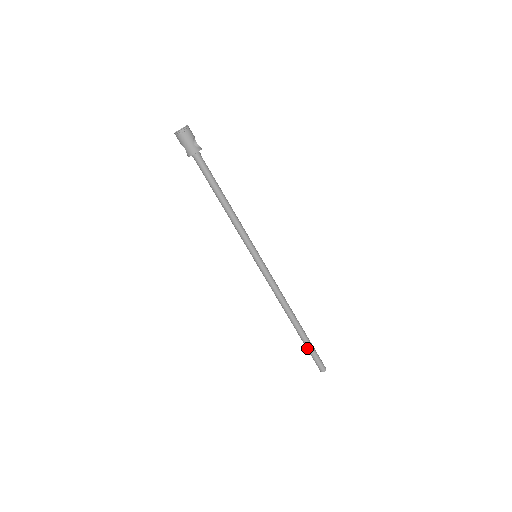
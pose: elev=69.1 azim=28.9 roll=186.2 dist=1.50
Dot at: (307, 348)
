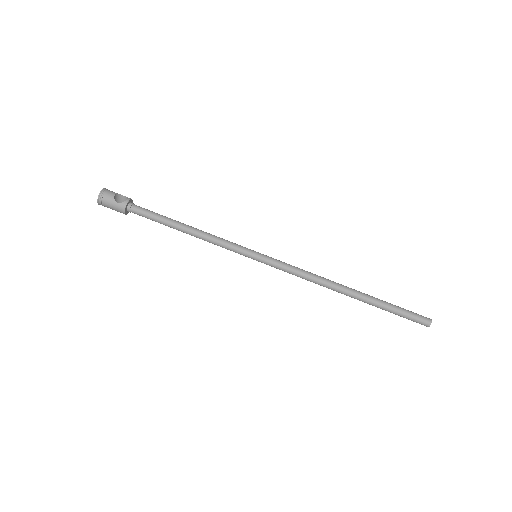
Dot at: occluded
